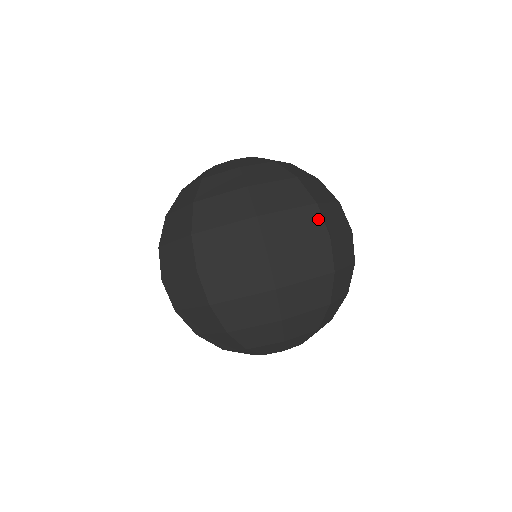
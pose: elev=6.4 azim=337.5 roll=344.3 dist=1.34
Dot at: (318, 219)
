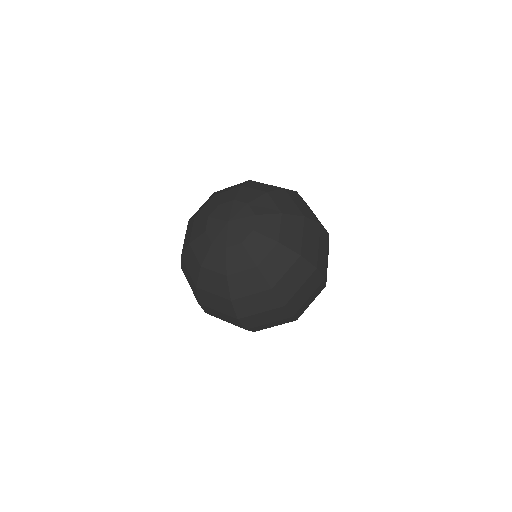
Dot at: (324, 232)
